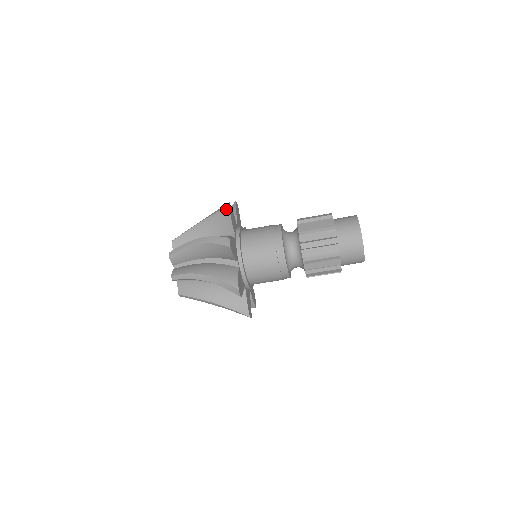
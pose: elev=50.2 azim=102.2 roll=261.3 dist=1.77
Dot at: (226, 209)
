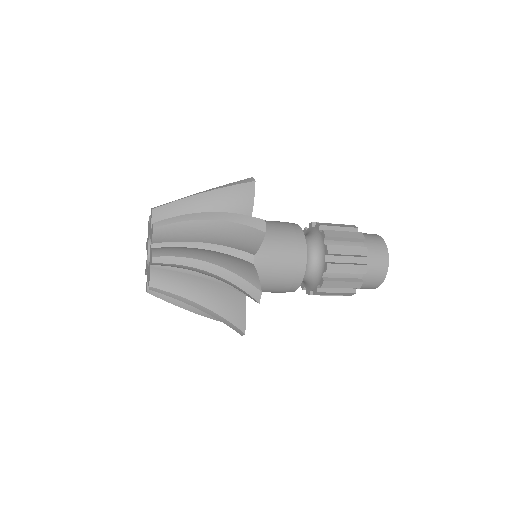
Dot at: (254, 299)
